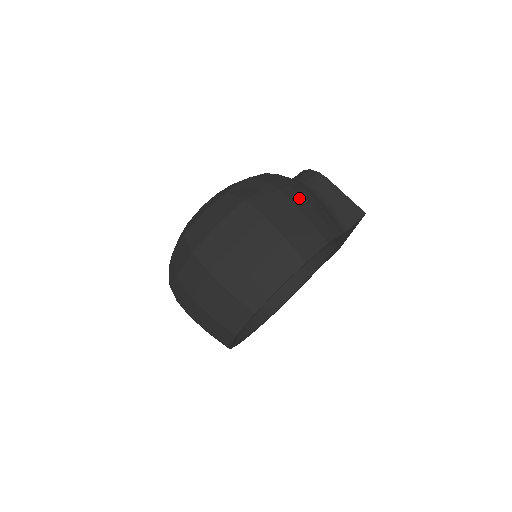
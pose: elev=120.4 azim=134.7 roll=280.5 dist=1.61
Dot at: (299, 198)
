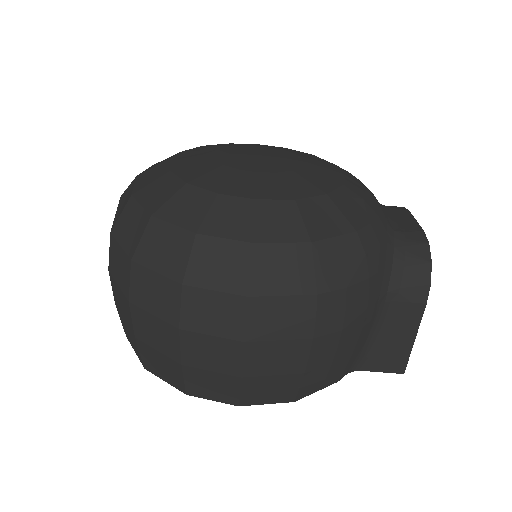
Dot at: (330, 338)
